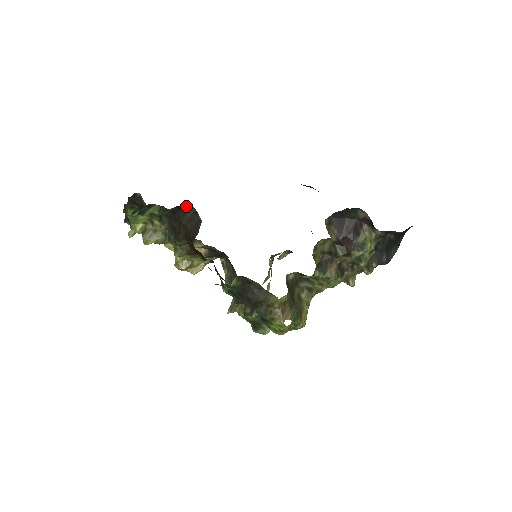
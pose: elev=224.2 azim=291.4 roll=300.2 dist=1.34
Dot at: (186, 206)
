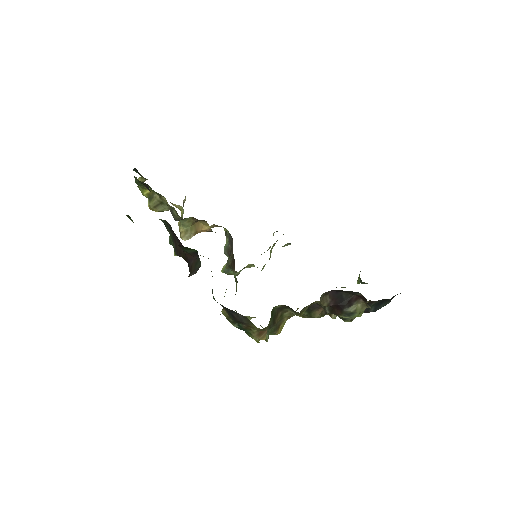
Dot at: (188, 248)
